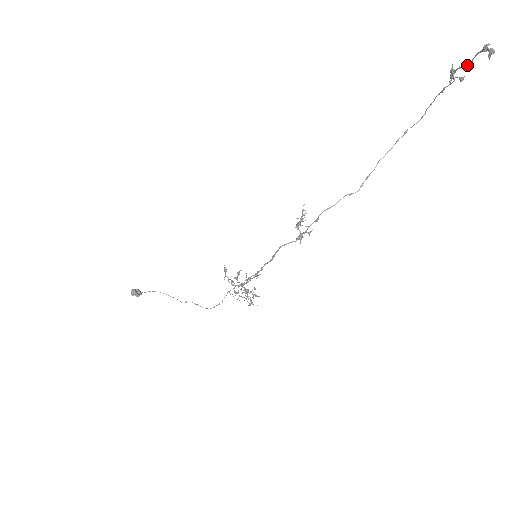
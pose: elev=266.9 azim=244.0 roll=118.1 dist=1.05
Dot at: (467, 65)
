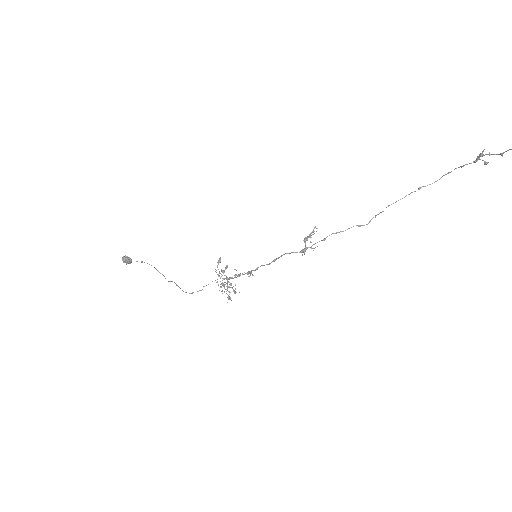
Dot at: occluded
